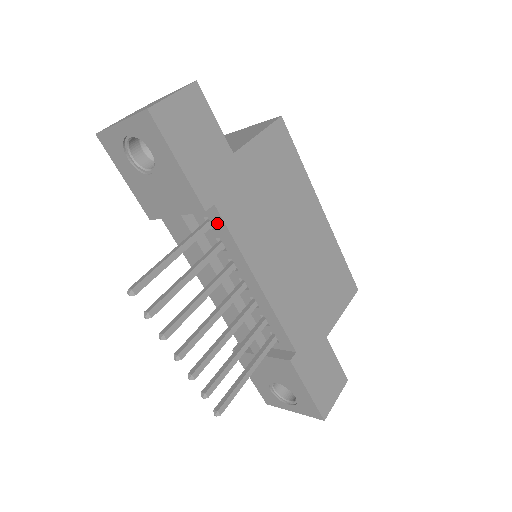
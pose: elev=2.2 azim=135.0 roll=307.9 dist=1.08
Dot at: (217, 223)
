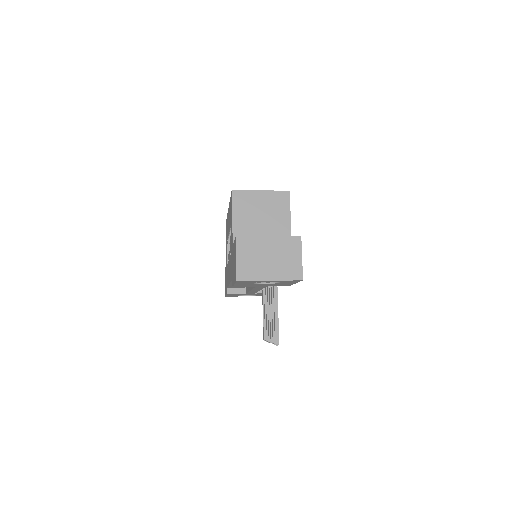
Dot at: occluded
